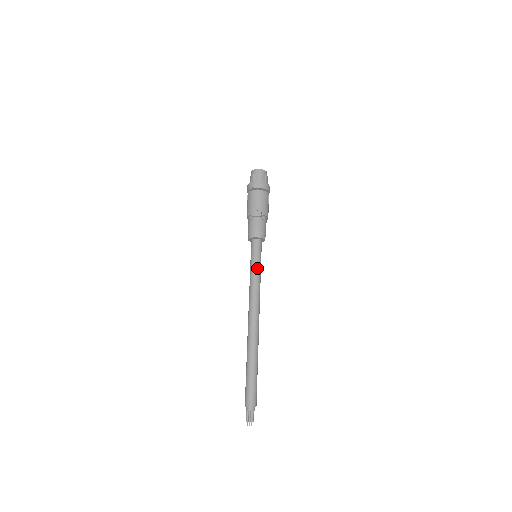
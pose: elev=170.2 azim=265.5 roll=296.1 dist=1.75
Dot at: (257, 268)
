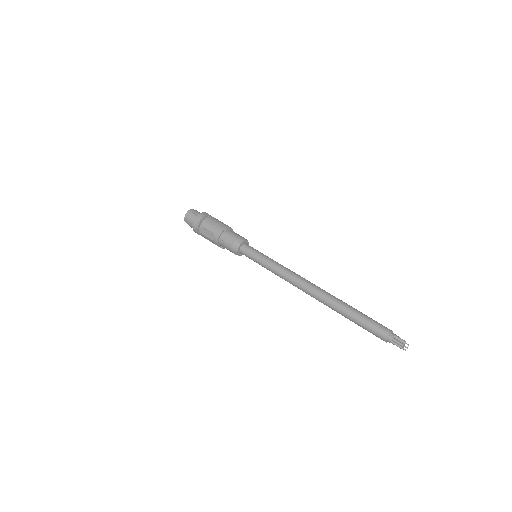
Dot at: (269, 258)
